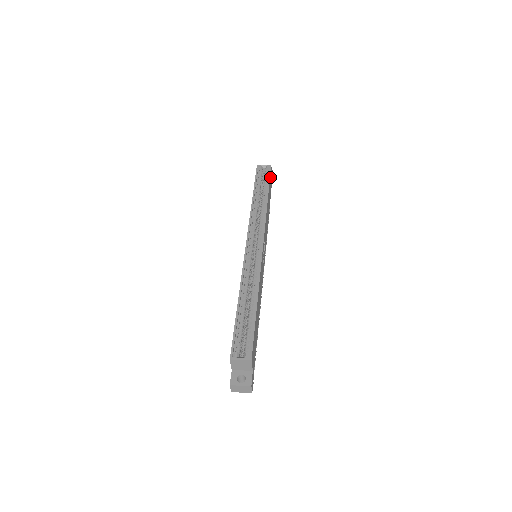
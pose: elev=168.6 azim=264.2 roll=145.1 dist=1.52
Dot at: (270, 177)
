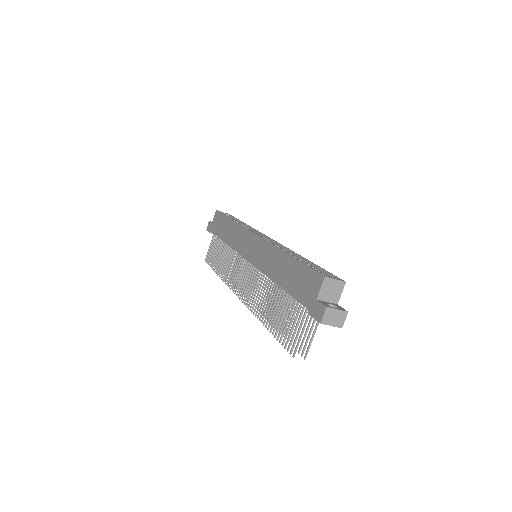
Dot at: occluded
